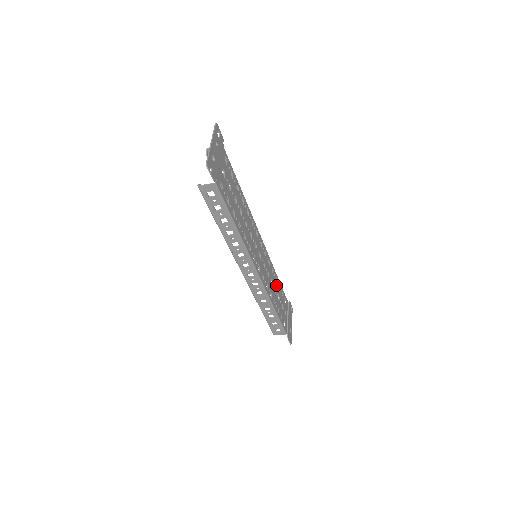
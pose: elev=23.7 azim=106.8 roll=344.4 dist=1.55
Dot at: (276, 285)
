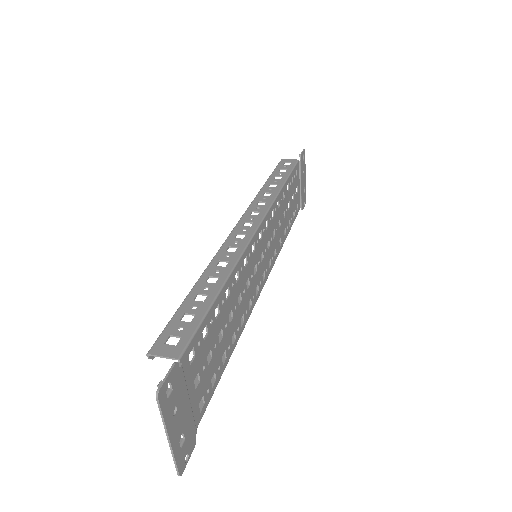
Dot at: (284, 202)
